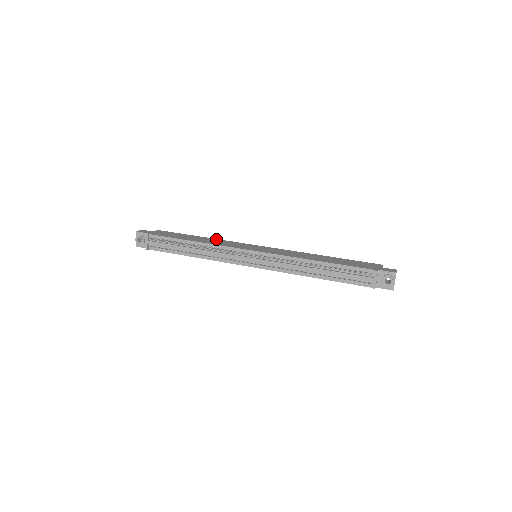
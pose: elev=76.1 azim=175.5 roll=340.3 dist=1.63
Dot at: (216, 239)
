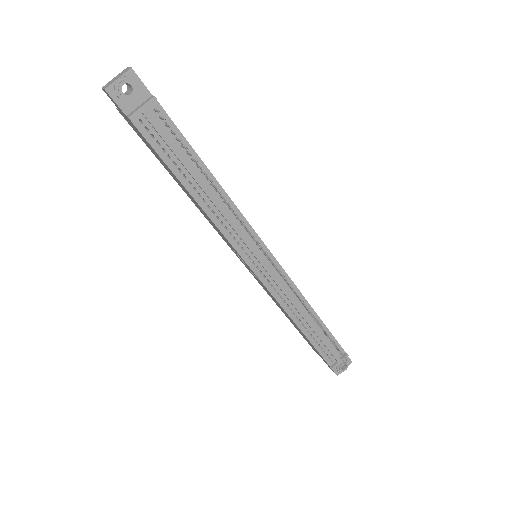
Dot at: occluded
